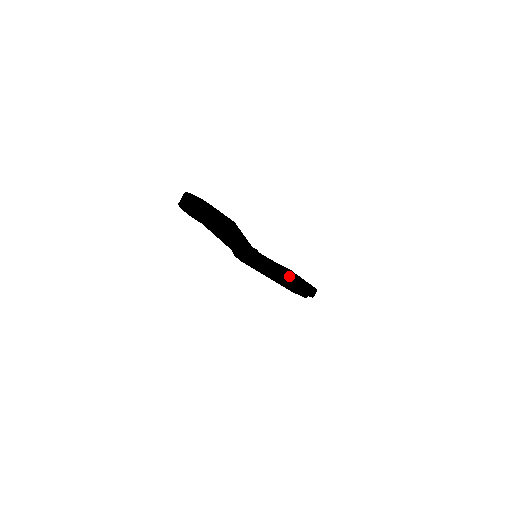
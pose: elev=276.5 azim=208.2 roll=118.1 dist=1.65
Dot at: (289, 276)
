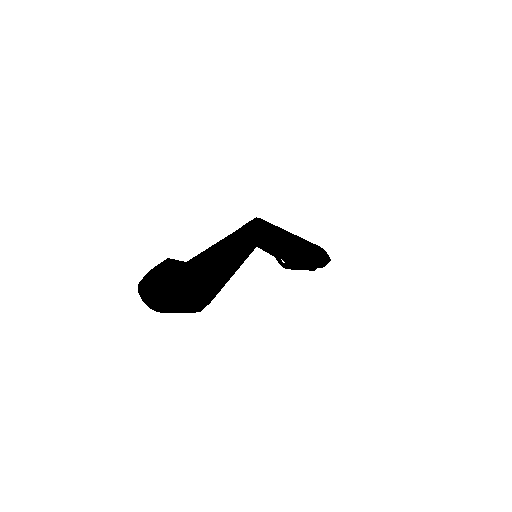
Dot at: occluded
